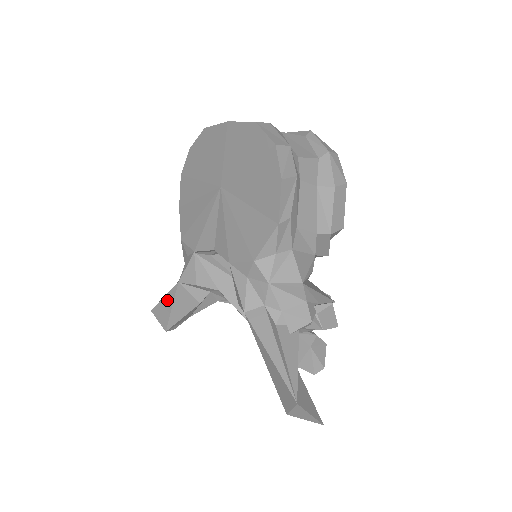
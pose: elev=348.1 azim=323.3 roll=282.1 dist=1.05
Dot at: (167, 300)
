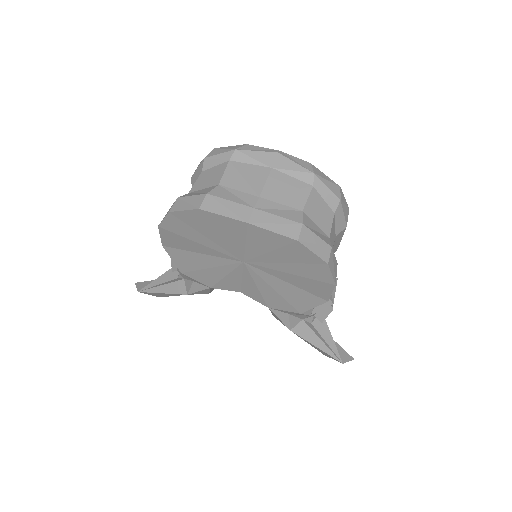
Dot at: (166, 294)
